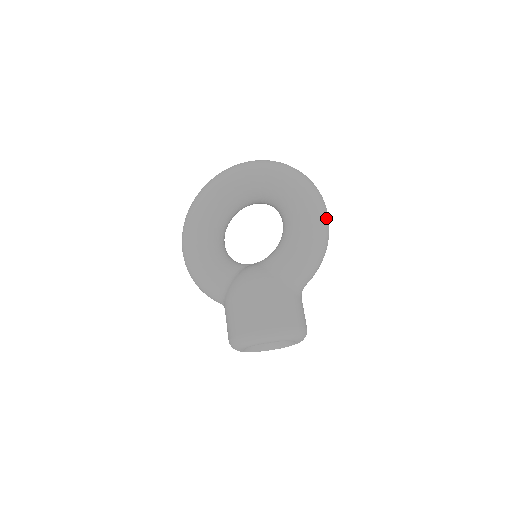
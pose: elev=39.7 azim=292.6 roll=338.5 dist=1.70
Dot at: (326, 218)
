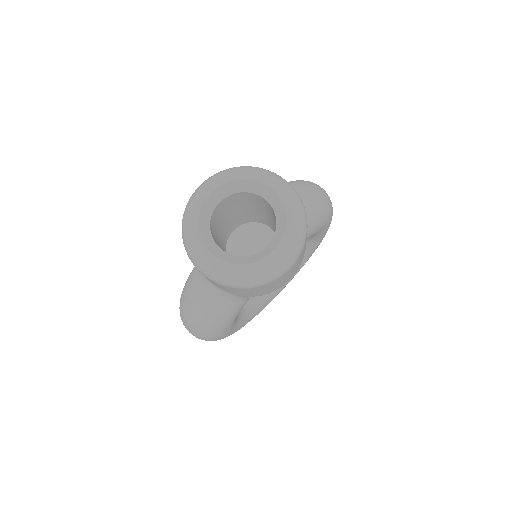
Dot at: occluded
